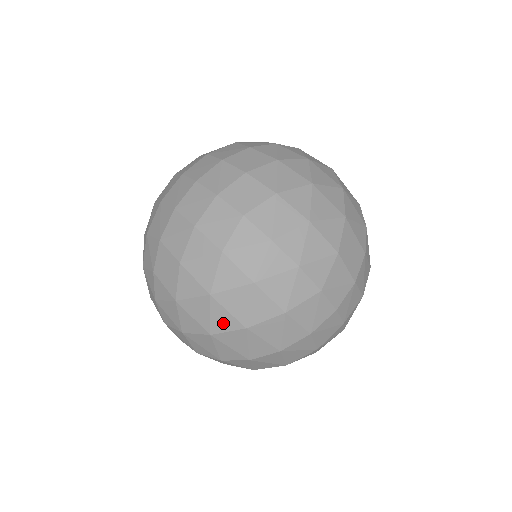
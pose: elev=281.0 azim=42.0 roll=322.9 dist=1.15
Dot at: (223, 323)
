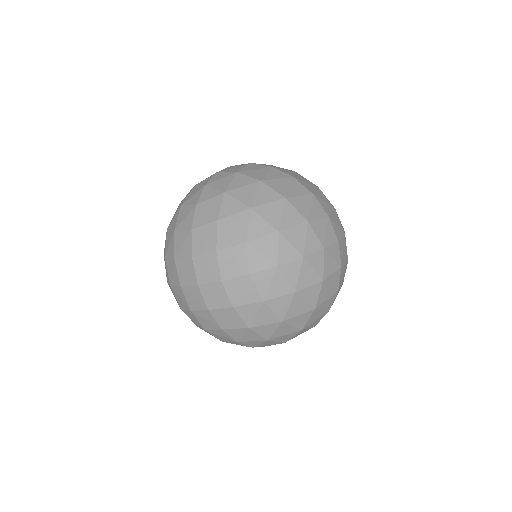
Dot at: (302, 321)
